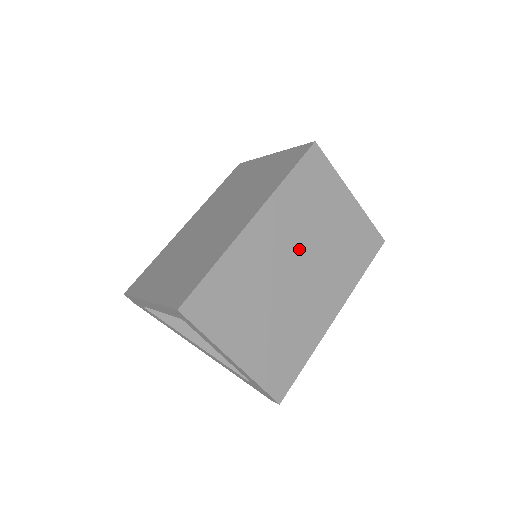
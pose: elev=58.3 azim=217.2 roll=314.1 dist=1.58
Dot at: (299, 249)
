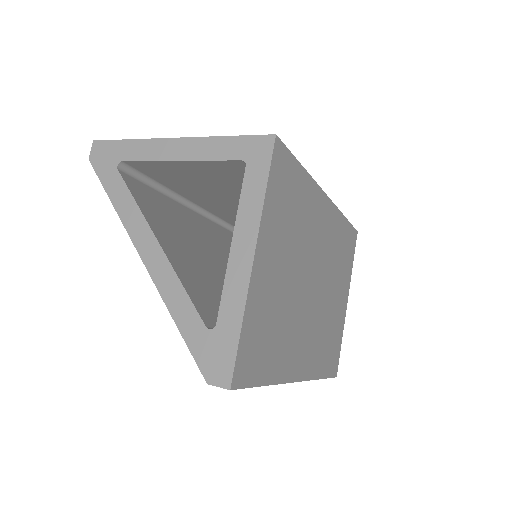
Dot at: (322, 273)
